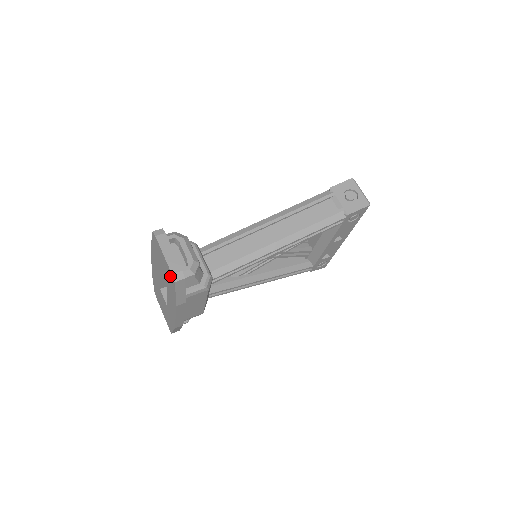
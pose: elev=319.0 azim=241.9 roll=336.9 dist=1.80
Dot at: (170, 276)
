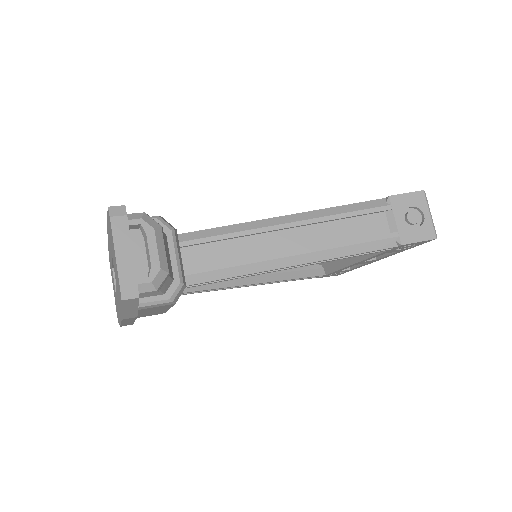
Dot at: occluded
